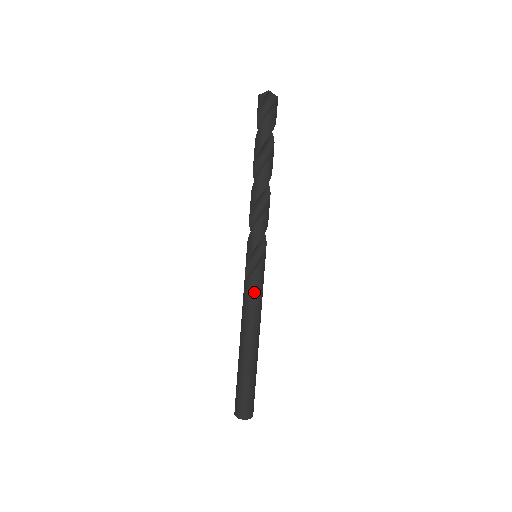
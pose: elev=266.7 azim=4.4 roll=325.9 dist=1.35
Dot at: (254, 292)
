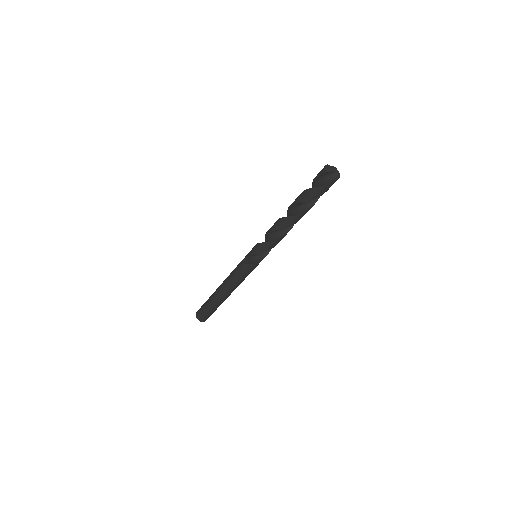
Dot at: (239, 274)
